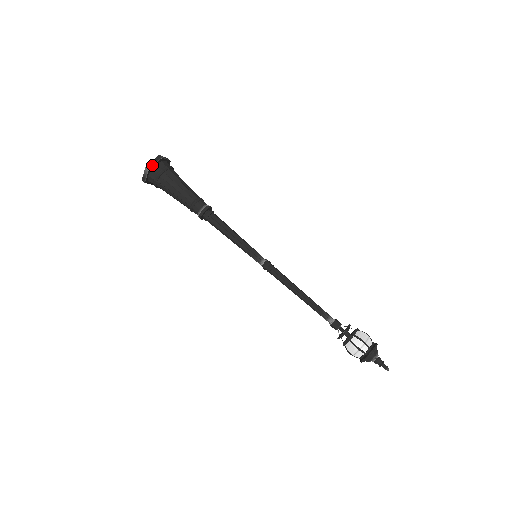
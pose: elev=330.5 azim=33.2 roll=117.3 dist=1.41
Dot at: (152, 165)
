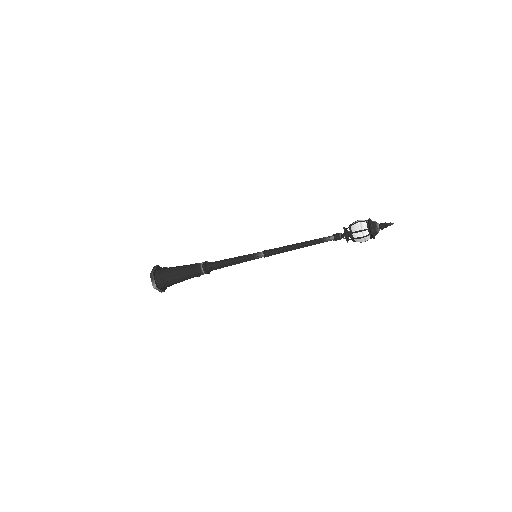
Dot at: (154, 283)
